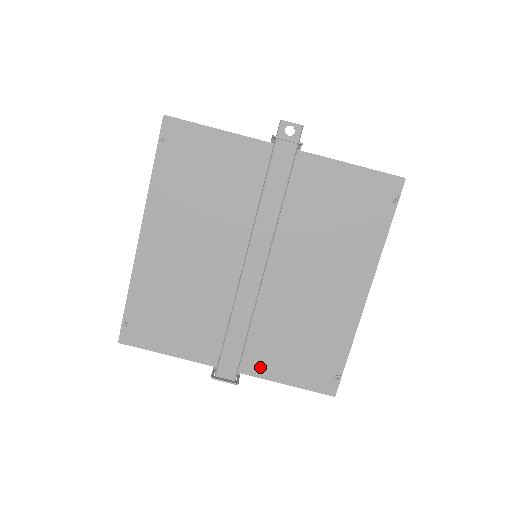
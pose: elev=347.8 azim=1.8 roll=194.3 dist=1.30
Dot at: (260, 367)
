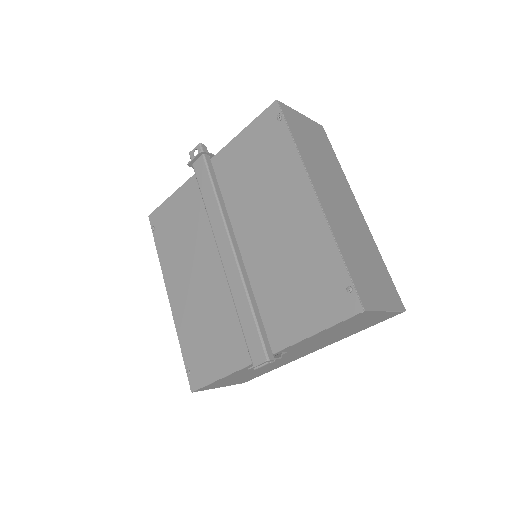
Dot at: (285, 334)
